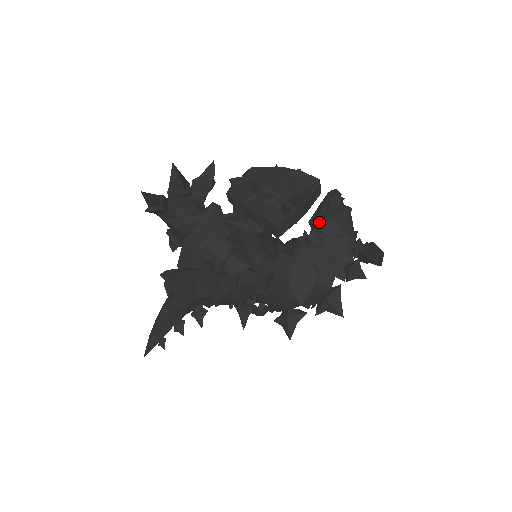
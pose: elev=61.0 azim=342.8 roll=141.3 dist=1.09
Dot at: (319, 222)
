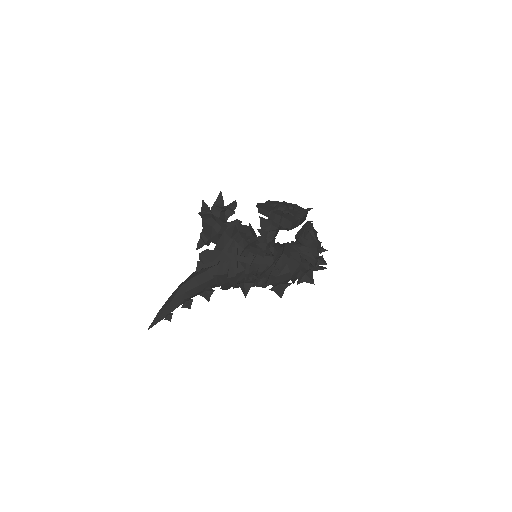
Dot at: (303, 234)
